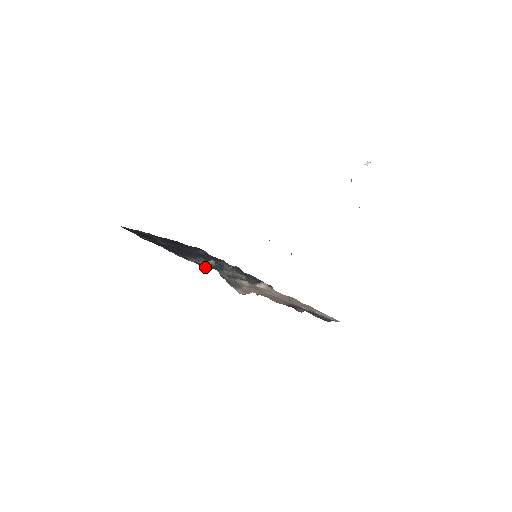
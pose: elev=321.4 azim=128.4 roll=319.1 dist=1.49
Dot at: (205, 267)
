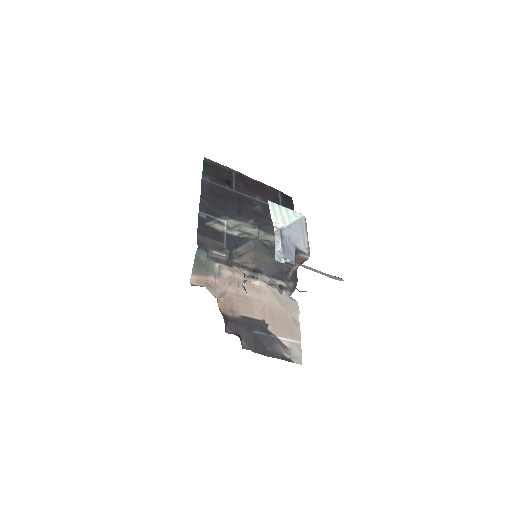
Dot at: (200, 239)
